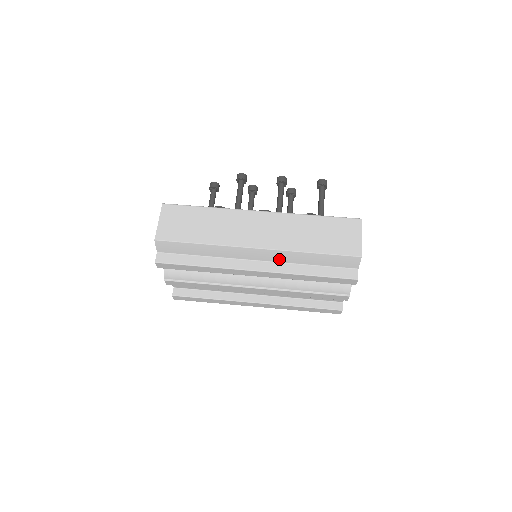
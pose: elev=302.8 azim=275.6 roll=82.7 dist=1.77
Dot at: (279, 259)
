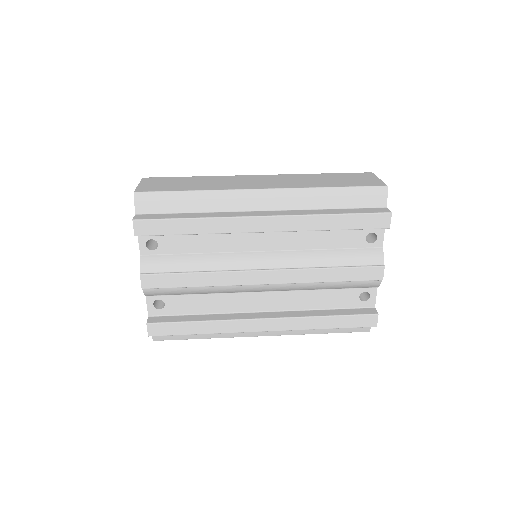
Dot at: (291, 204)
